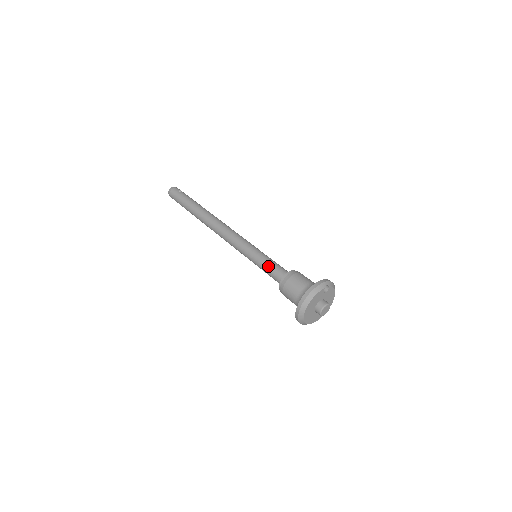
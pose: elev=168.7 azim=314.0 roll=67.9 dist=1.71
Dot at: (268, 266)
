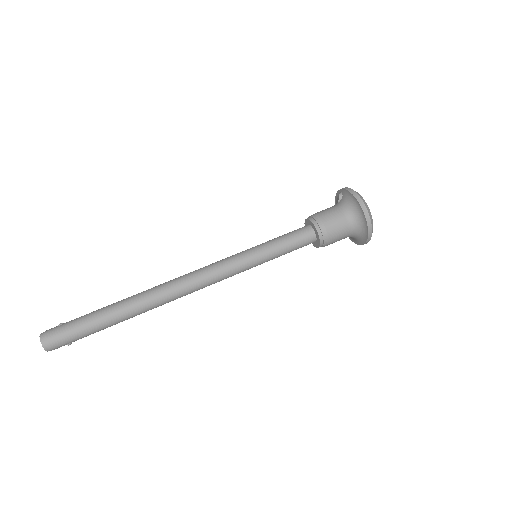
Dot at: (285, 239)
